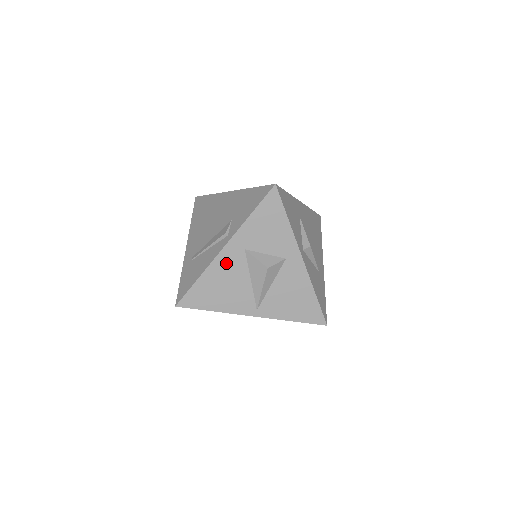
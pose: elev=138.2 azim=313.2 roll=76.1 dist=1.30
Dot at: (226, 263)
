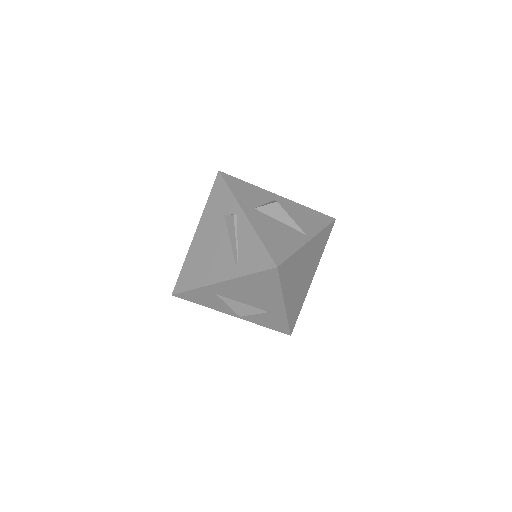
Dot at: (258, 222)
